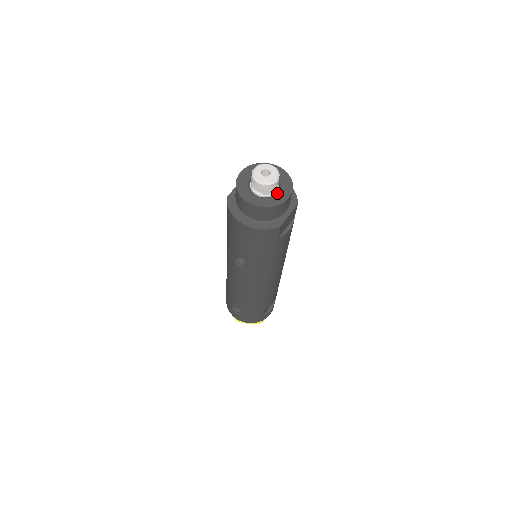
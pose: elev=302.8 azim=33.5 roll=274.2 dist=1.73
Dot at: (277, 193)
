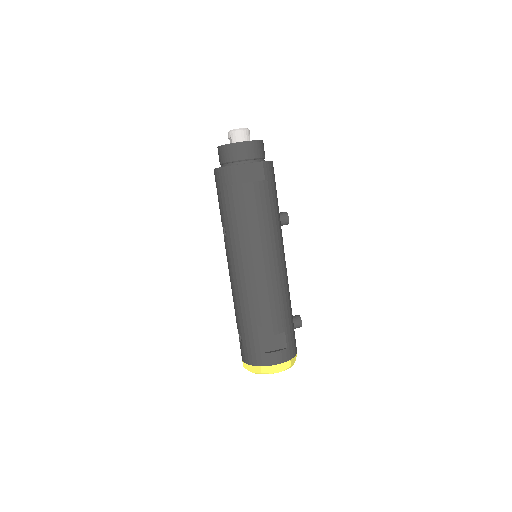
Dot at: occluded
